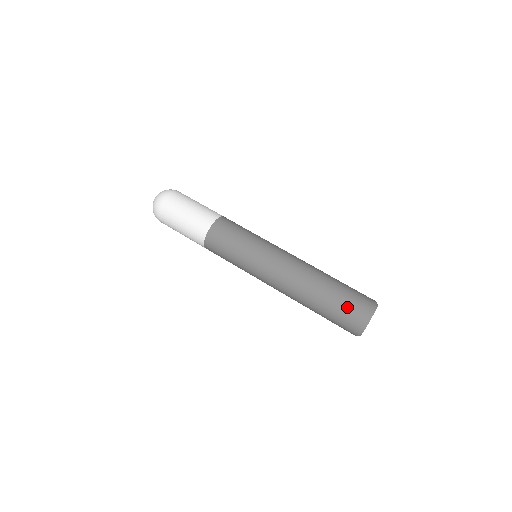
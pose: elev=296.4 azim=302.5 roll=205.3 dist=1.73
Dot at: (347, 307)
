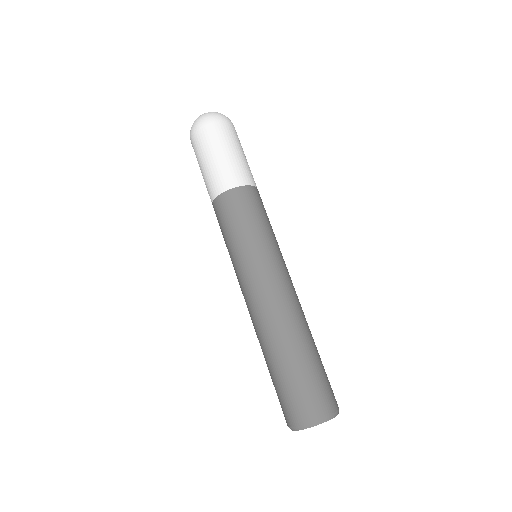
Dot at: (280, 398)
